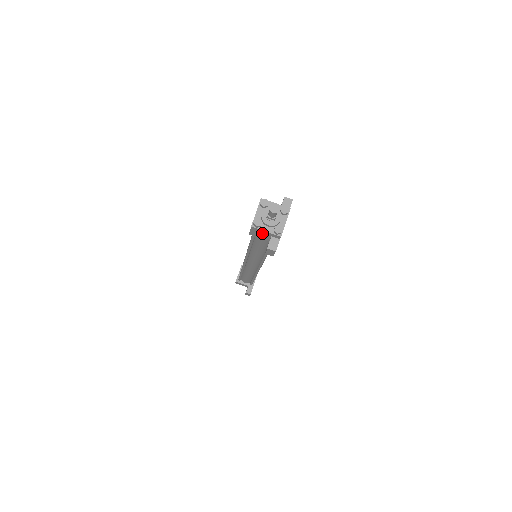
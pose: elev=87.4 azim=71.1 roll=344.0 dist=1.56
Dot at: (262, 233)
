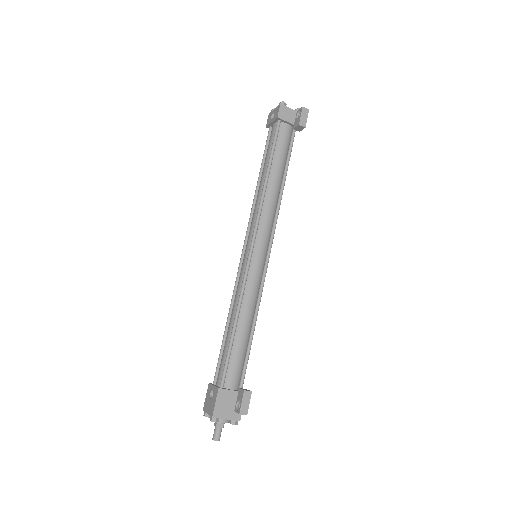
Dot at: occluded
